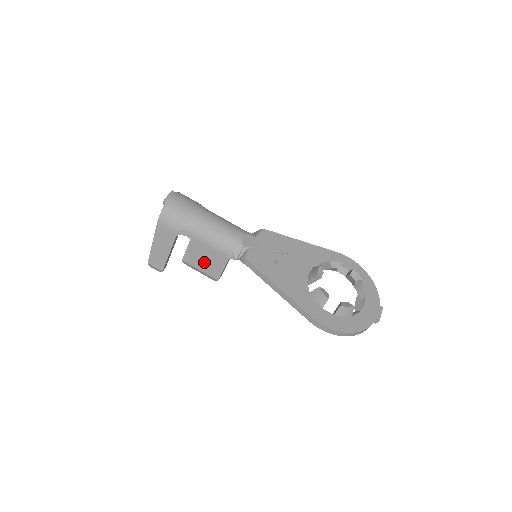
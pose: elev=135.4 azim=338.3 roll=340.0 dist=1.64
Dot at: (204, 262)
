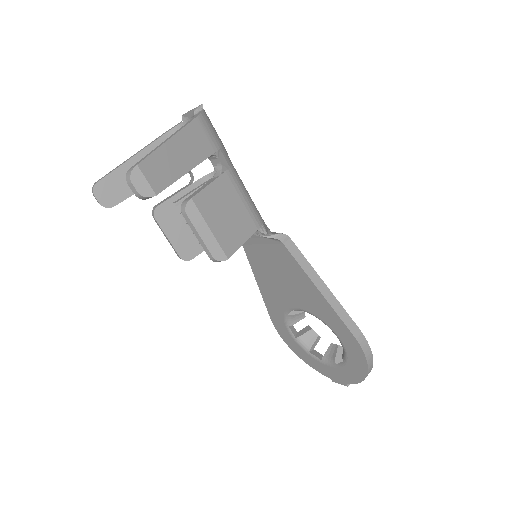
Dot at: (223, 218)
